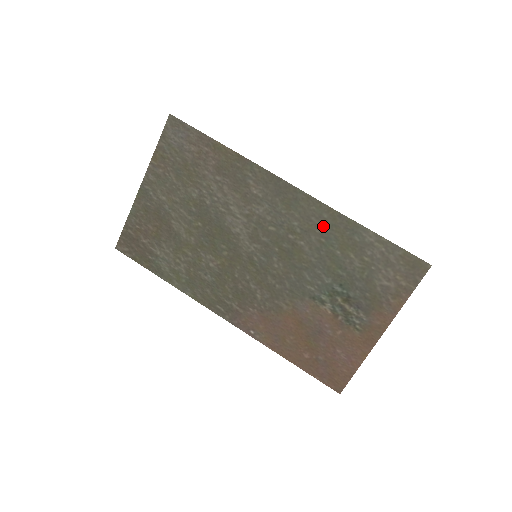
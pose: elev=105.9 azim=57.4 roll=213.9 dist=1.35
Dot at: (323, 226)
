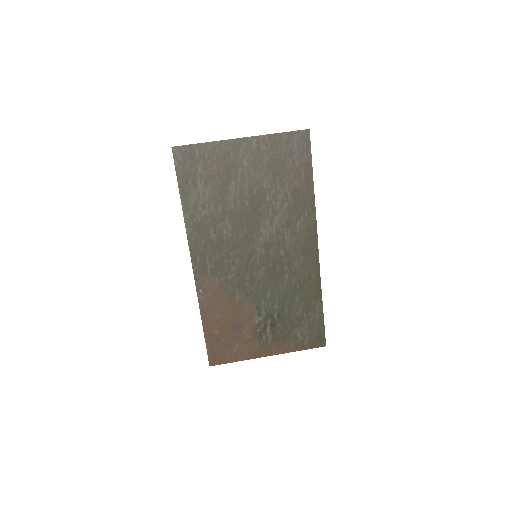
Dot at: (306, 280)
